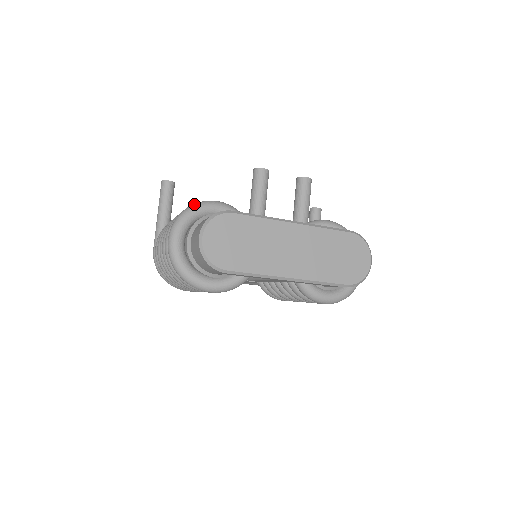
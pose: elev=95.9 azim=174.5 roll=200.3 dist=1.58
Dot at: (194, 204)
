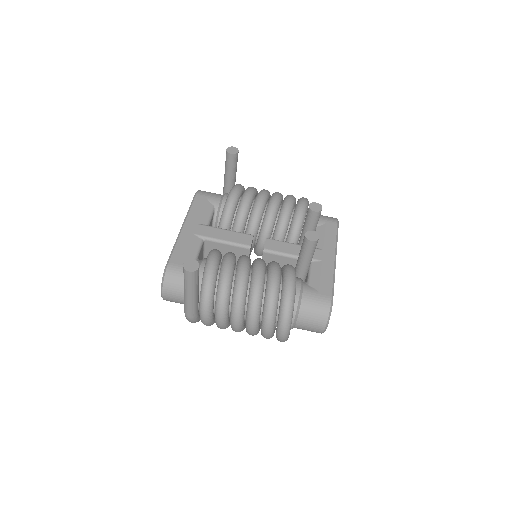
Dot at: (291, 302)
